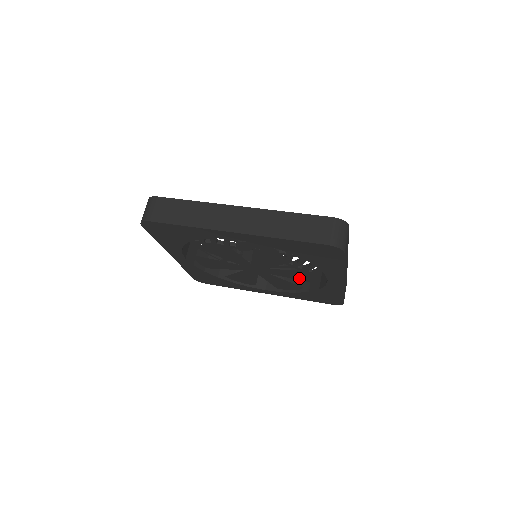
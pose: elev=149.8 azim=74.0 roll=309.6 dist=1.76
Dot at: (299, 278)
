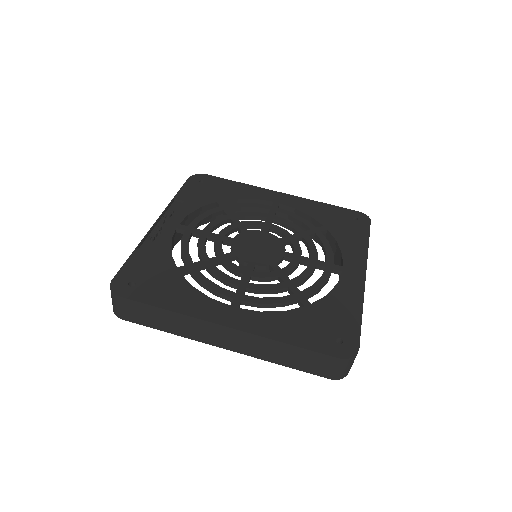
Dot at: occluded
